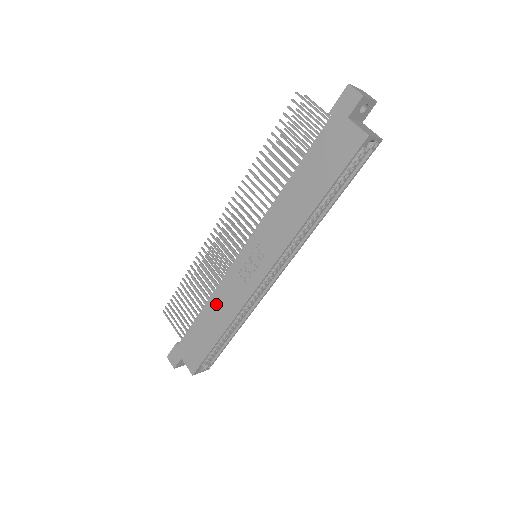
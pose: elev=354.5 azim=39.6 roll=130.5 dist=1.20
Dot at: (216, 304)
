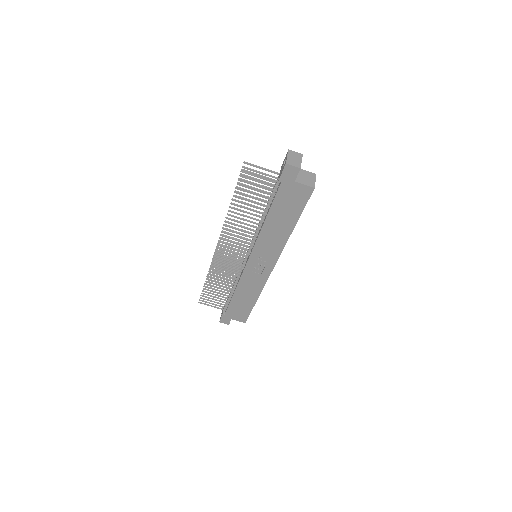
Dot at: (243, 289)
